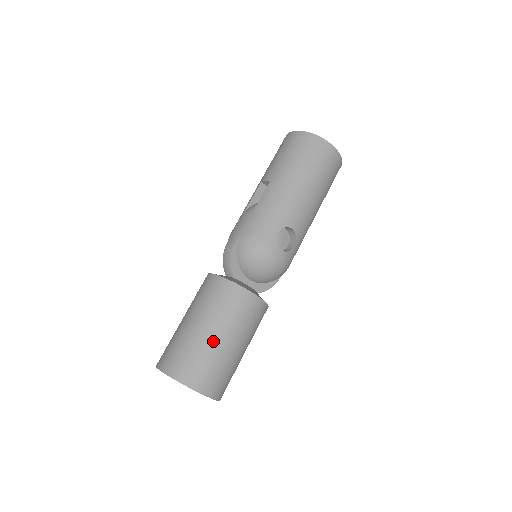
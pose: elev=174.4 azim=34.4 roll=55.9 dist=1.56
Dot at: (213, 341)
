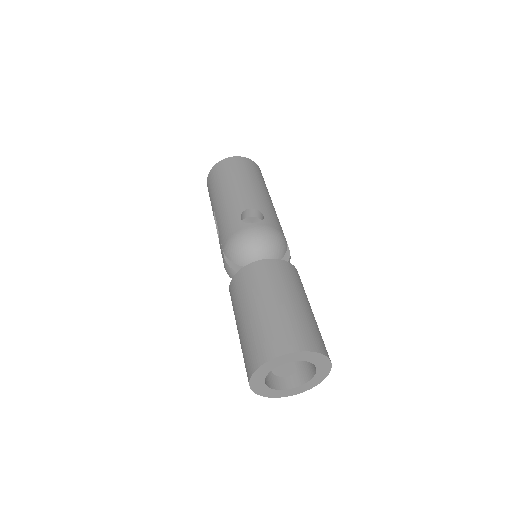
Dot at: (260, 313)
